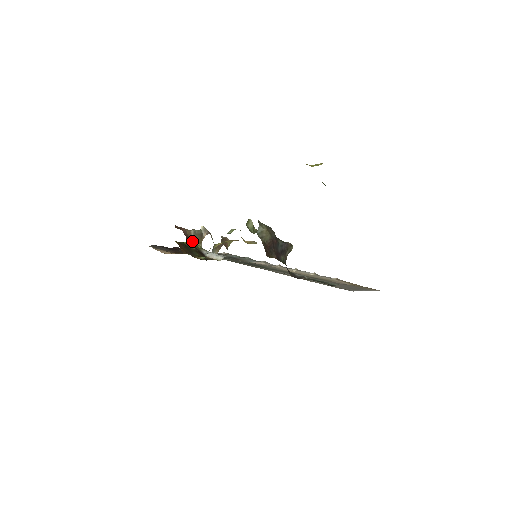
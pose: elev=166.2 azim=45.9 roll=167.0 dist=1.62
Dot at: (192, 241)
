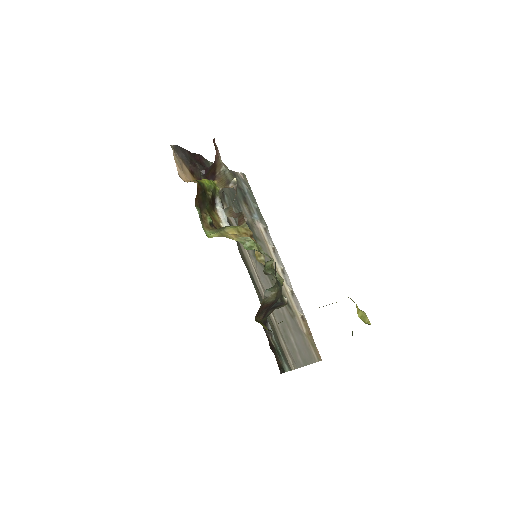
Dot at: (216, 174)
